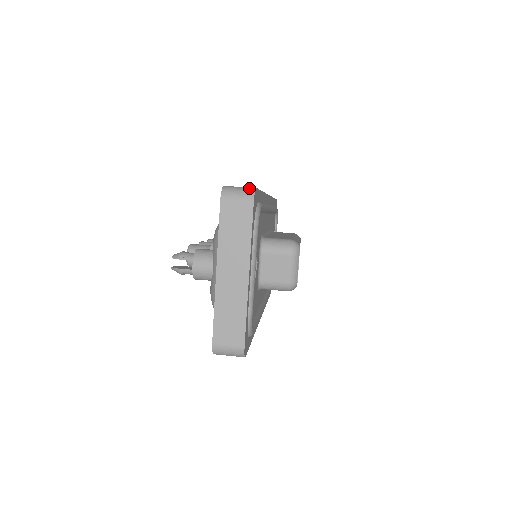
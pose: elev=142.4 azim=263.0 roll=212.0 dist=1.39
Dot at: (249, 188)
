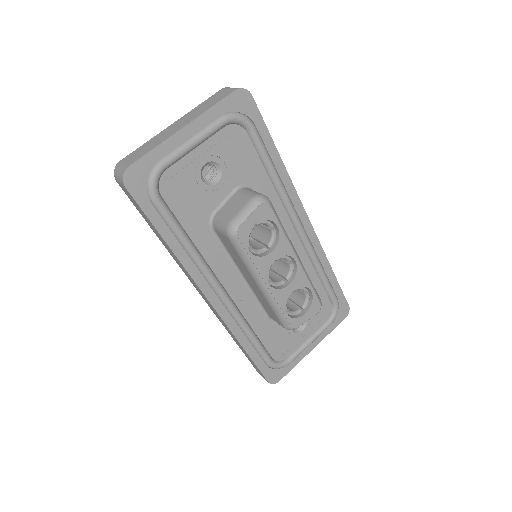
Dot at: (246, 91)
